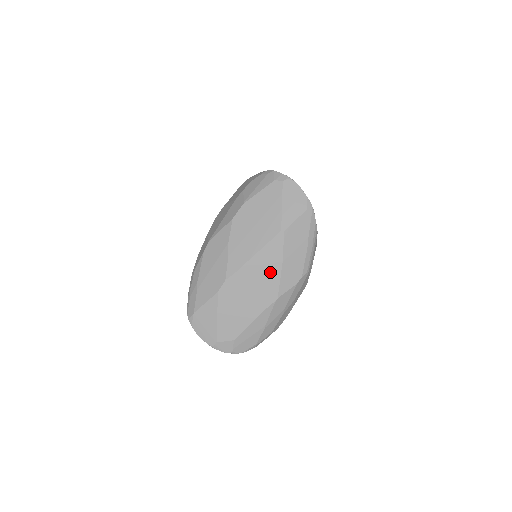
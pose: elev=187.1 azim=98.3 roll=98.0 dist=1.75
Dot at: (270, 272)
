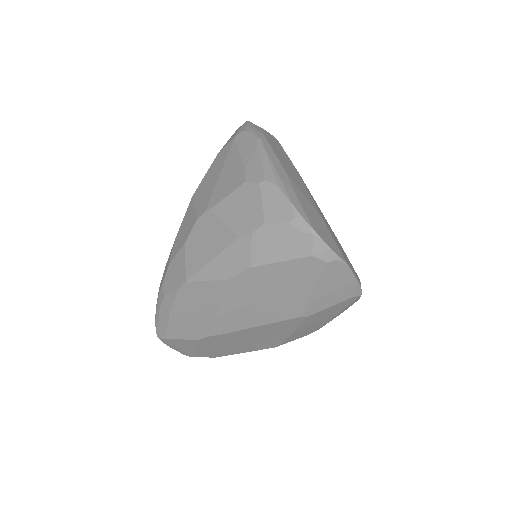
Dot at: (273, 336)
